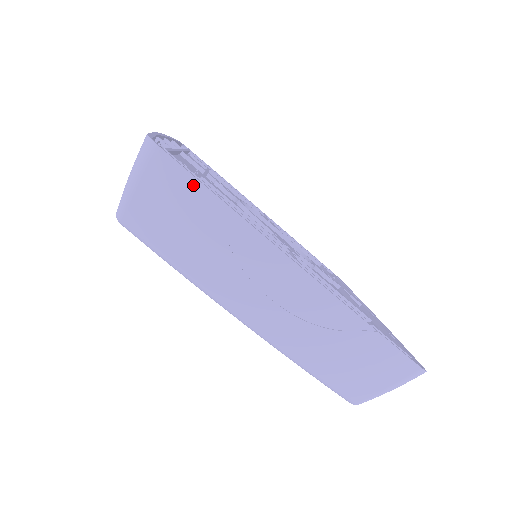
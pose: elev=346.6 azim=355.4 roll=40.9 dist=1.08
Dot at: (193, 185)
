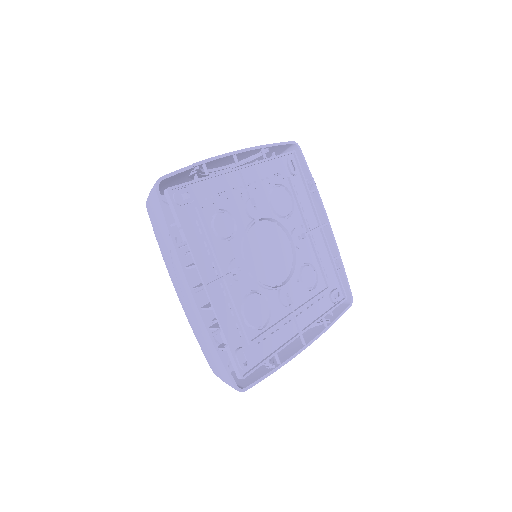
Dot at: (163, 218)
